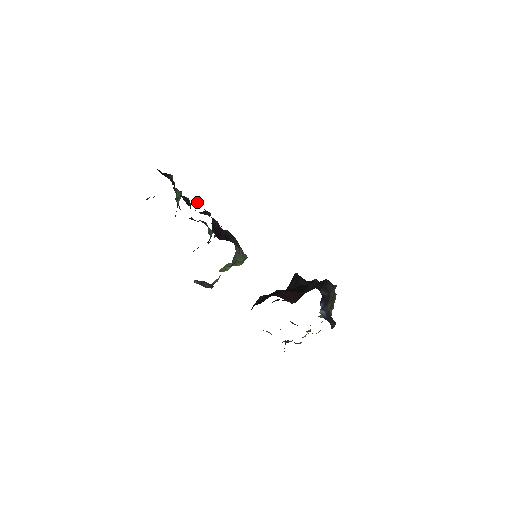
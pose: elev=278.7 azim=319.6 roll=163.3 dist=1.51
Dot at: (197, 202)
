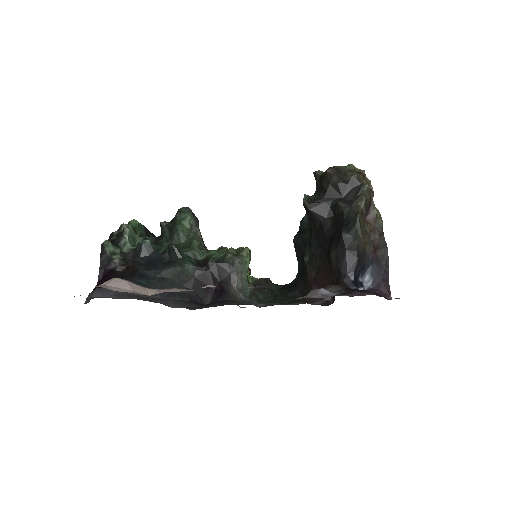
Dot at: (160, 274)
